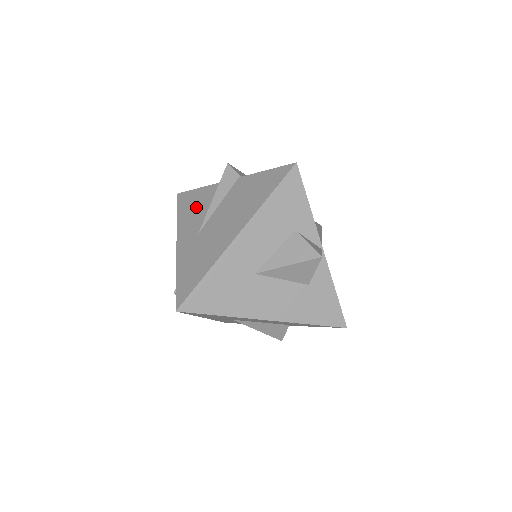
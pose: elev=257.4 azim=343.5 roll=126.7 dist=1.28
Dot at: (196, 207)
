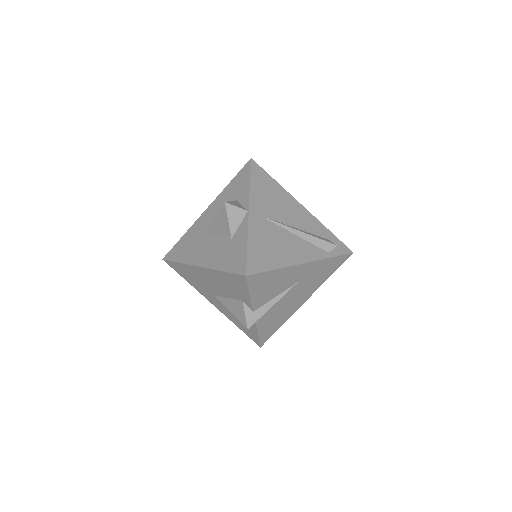
Dot at: occluded
